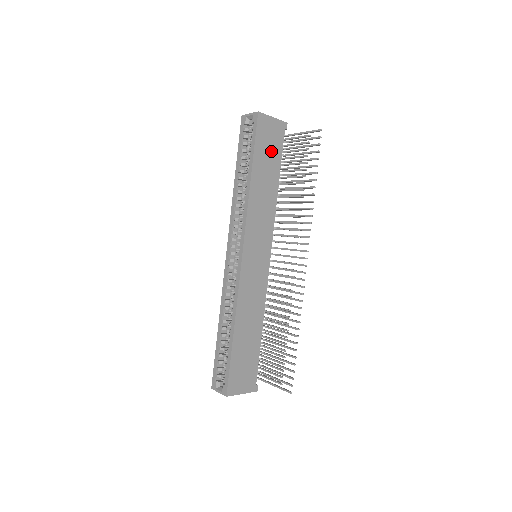
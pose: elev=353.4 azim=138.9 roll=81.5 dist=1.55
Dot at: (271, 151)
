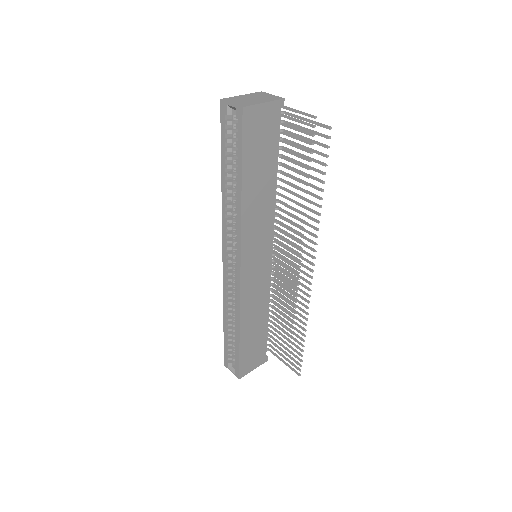
Dot at: (264, 147)
